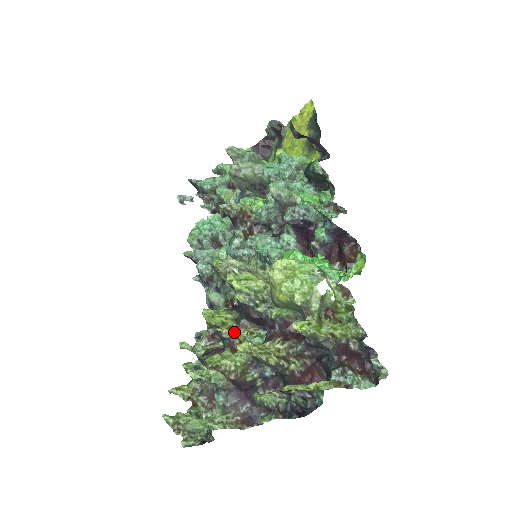
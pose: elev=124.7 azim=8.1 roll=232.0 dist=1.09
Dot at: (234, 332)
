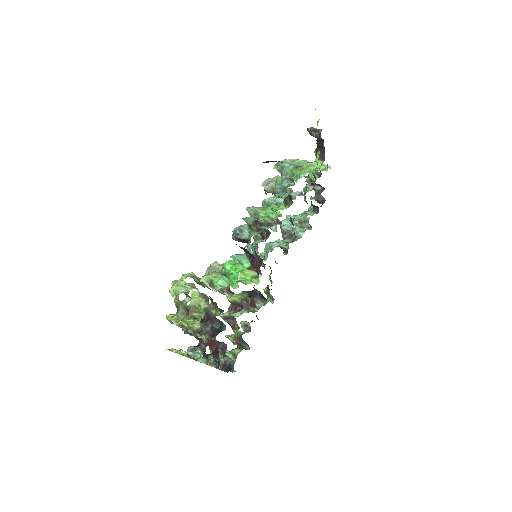
Dot at: (211, 310)
